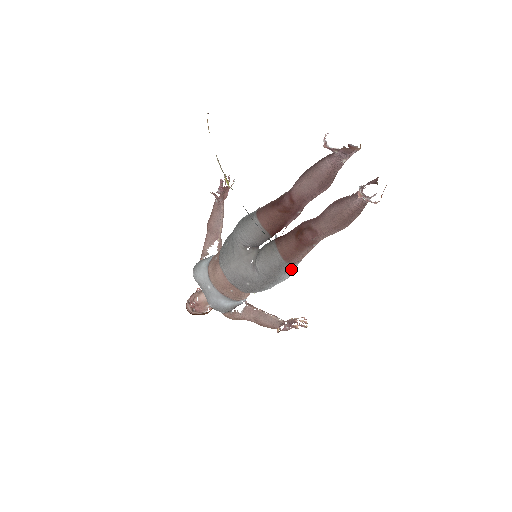
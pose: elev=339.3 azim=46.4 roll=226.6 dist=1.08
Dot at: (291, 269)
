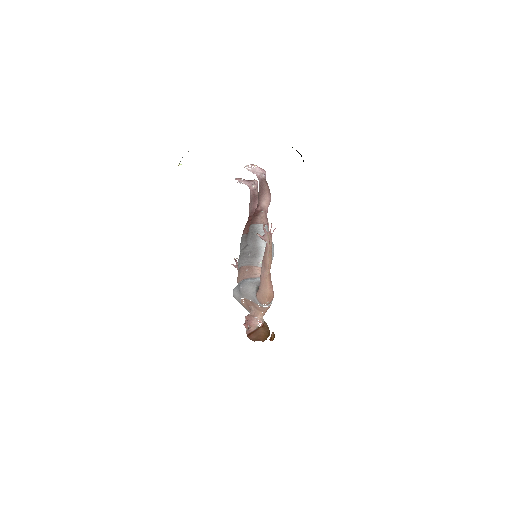
Dot at: (261, 229)
